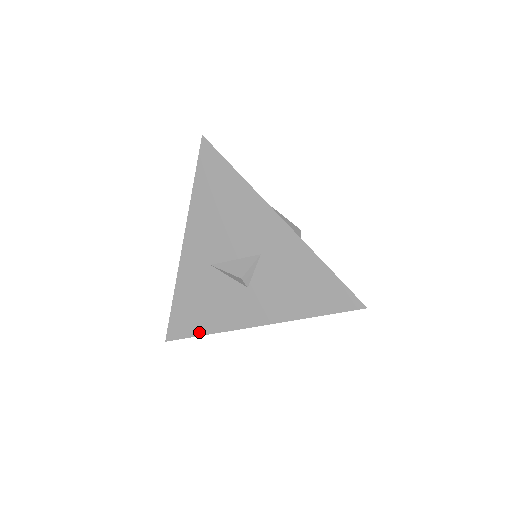
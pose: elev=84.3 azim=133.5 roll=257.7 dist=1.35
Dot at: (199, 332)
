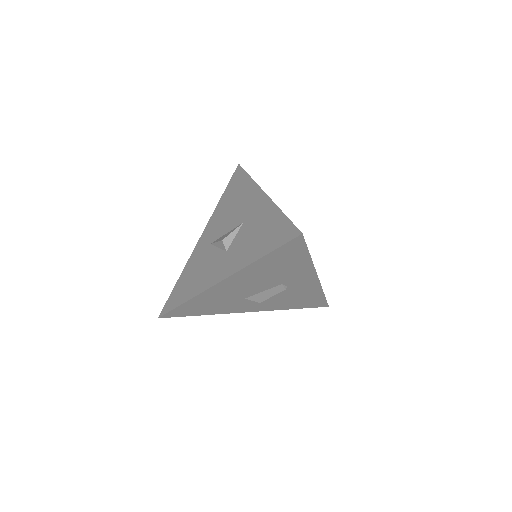
Dot at: (182, 301)
